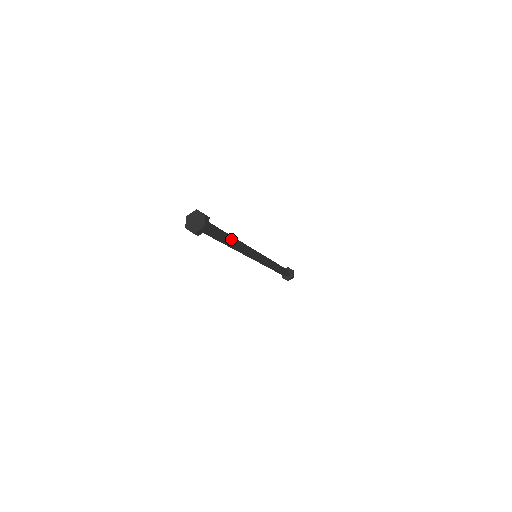
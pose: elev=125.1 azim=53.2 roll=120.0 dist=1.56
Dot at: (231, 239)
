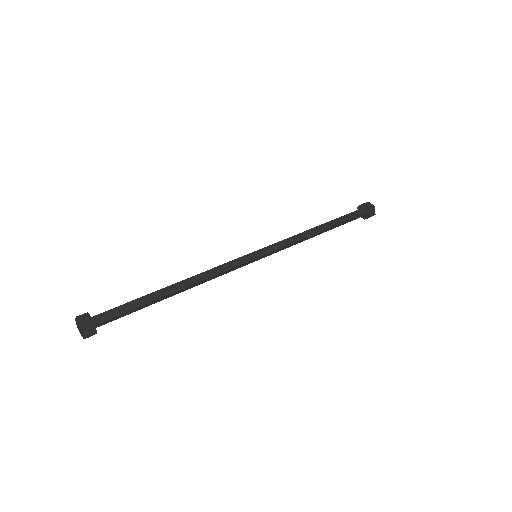
Dot at: (172, 295)
